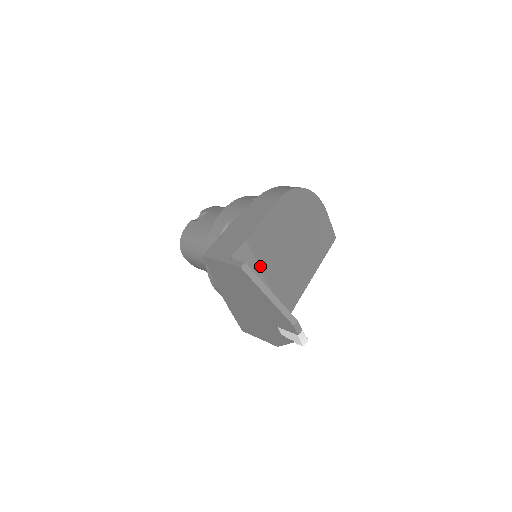
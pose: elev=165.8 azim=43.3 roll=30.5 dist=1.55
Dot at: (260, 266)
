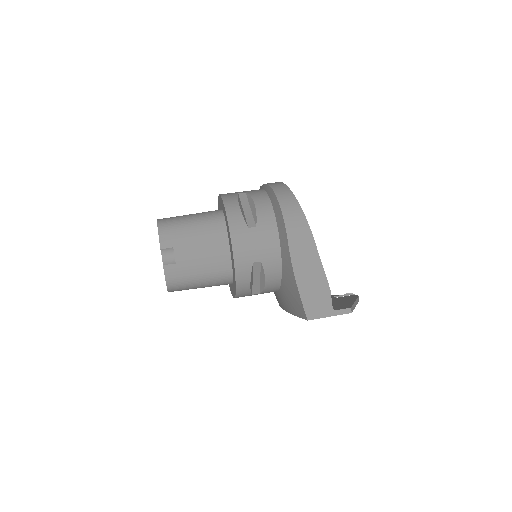
Dot at: occluded
